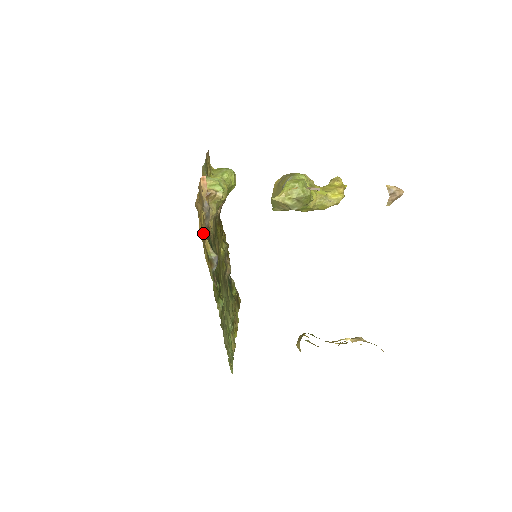
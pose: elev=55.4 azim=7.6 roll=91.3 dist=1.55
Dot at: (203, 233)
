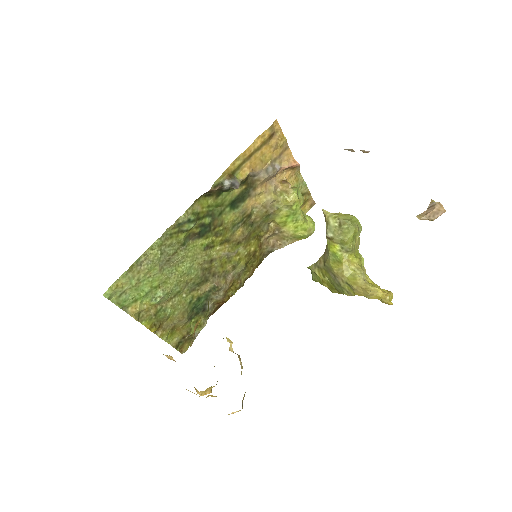
Dot at: (254, 160)
